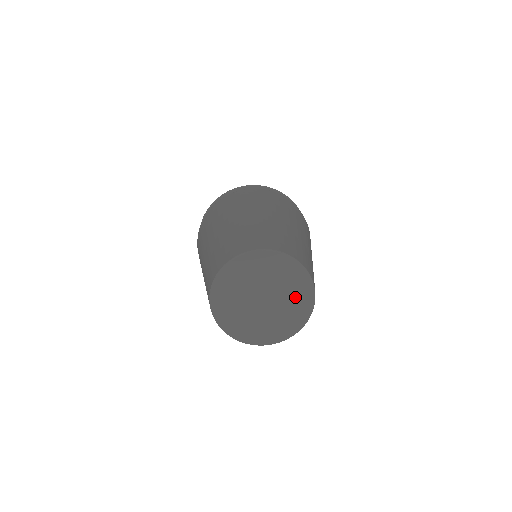
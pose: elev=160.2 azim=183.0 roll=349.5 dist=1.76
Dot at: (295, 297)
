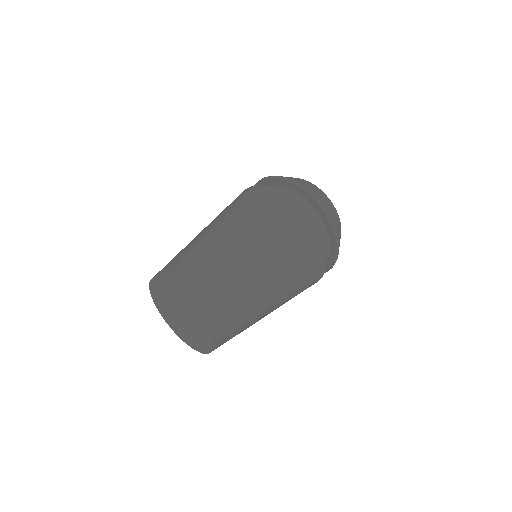
Dot at: (197, 340)
